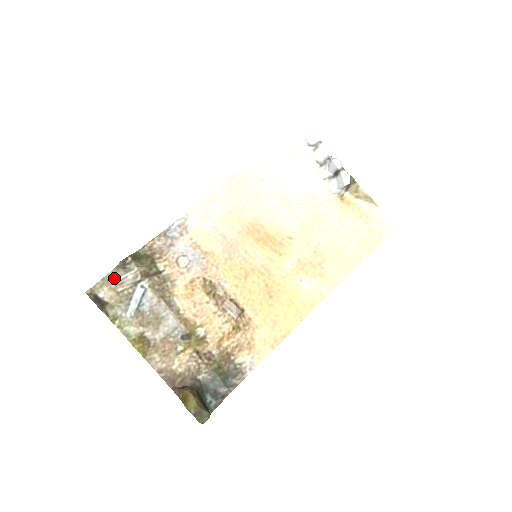
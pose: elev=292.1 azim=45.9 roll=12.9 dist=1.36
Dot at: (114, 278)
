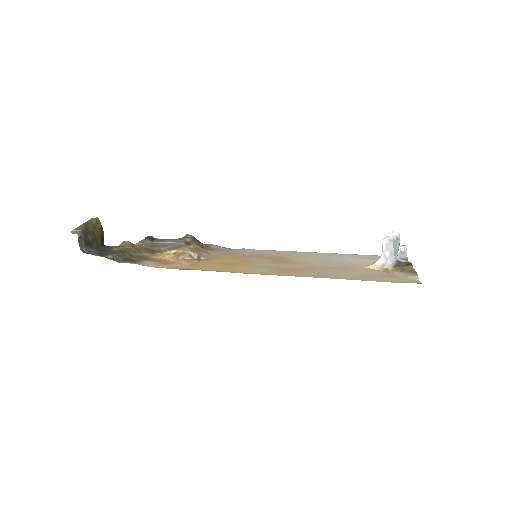
Dot at: (173, 239)
